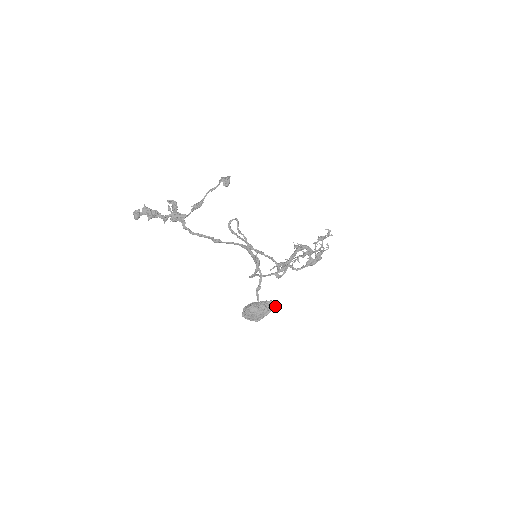
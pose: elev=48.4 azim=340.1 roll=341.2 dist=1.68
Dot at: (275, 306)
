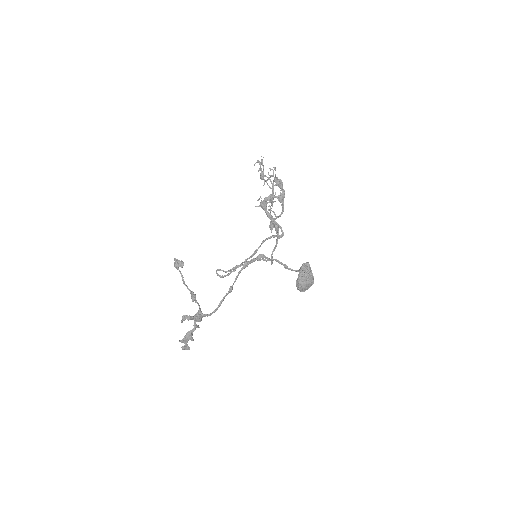
Dot at: (308, 265)
